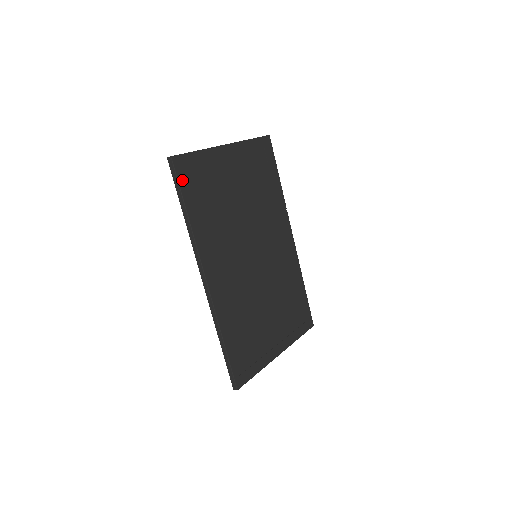
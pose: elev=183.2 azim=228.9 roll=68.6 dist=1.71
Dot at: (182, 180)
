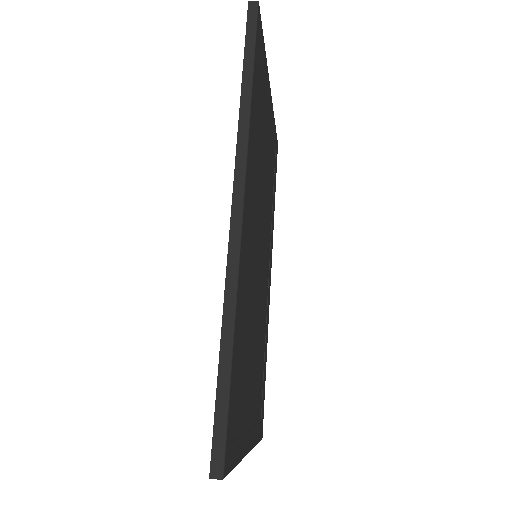
Dot at: (257, 41)
